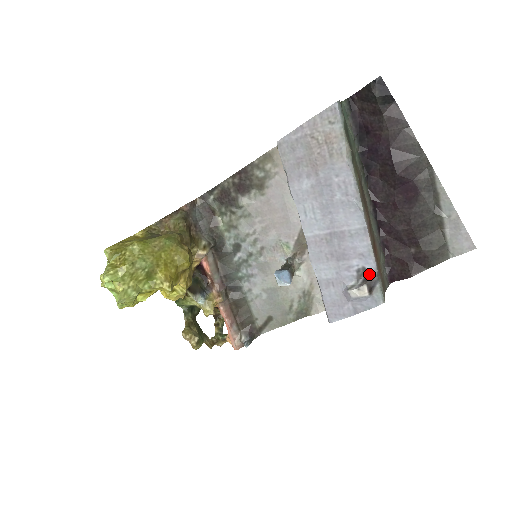
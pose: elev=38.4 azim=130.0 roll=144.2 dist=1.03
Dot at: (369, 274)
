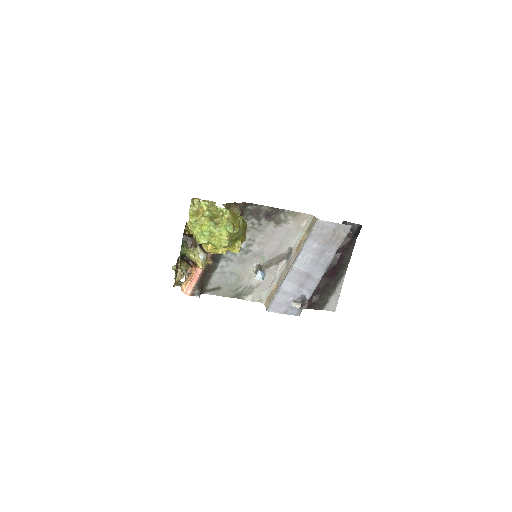
Dot at: (305, 300)
